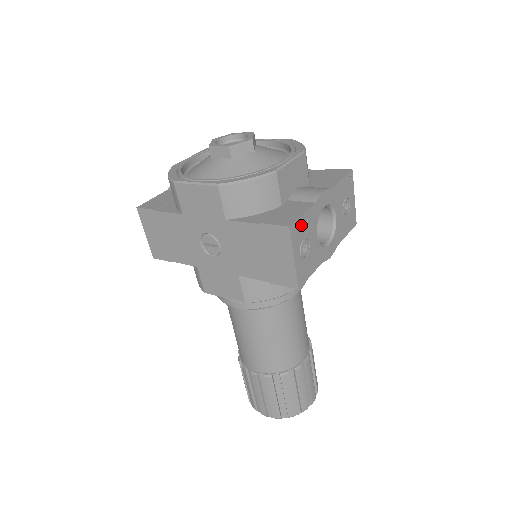
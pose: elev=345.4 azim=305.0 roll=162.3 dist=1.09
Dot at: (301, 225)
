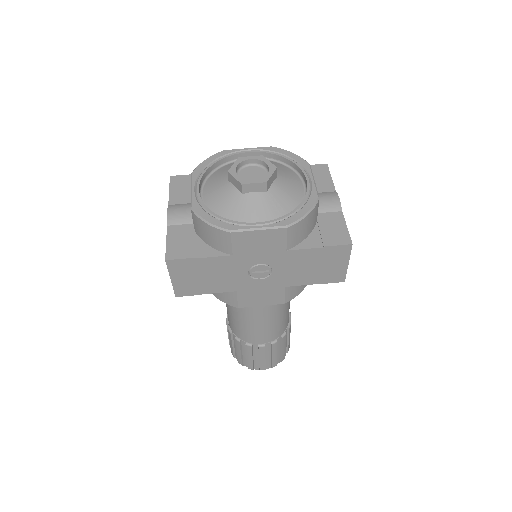
Dot at: occluded
